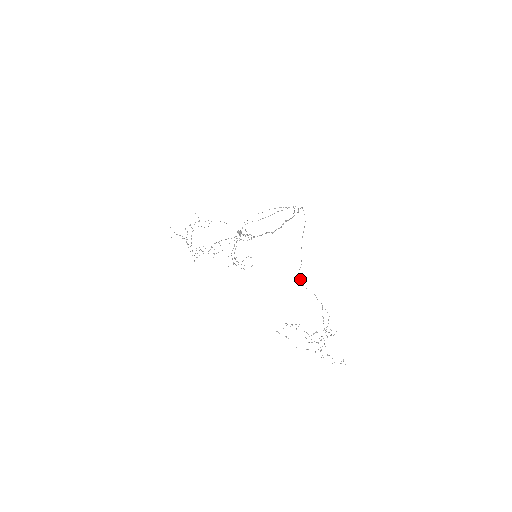
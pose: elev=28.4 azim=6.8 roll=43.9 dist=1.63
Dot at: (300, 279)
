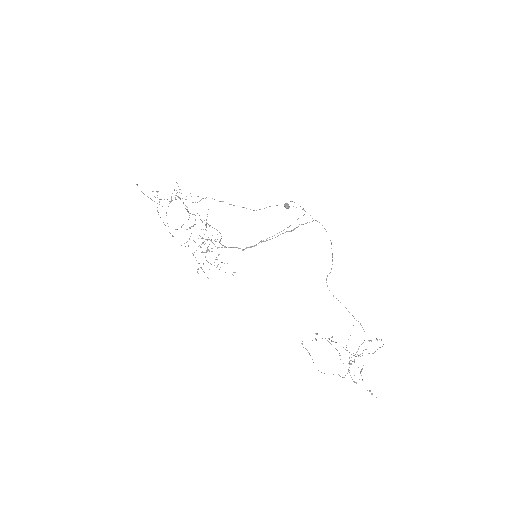
Dot at: occluded
